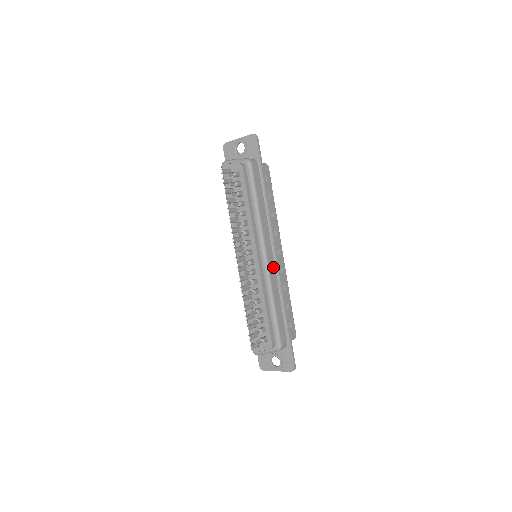
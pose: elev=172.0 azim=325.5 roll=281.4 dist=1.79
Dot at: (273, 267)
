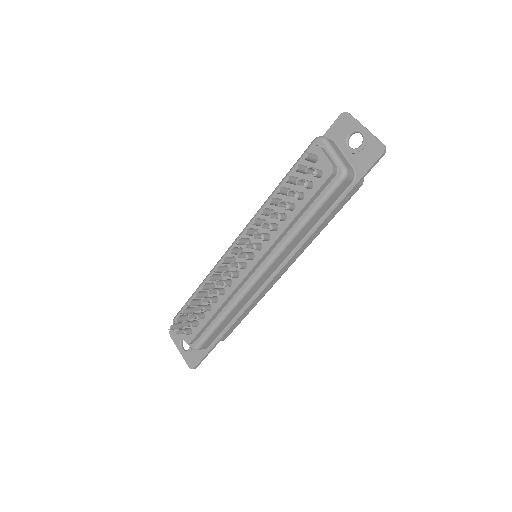
Dot at: (259, 285)
